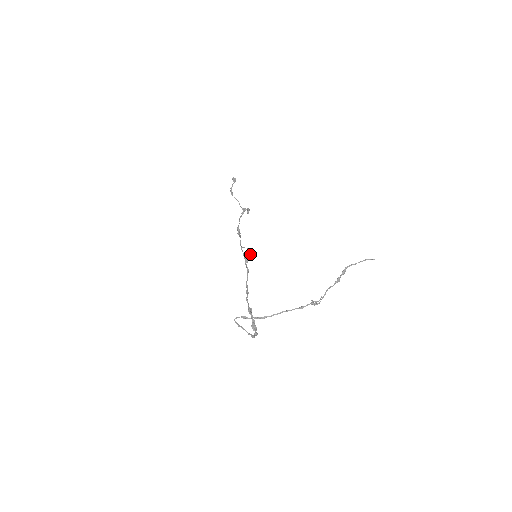
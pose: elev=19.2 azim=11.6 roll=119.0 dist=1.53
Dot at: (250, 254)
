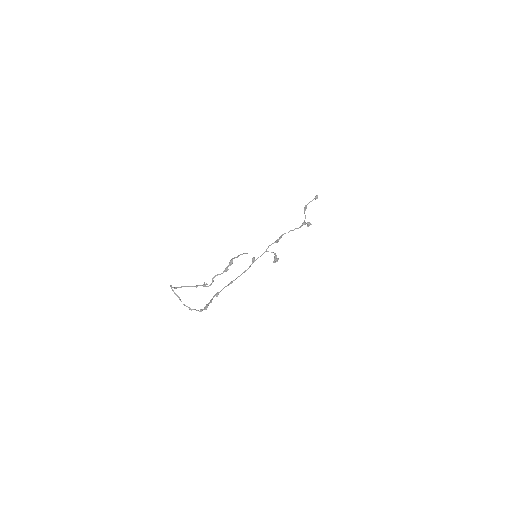
Dot at: (274, 259)
